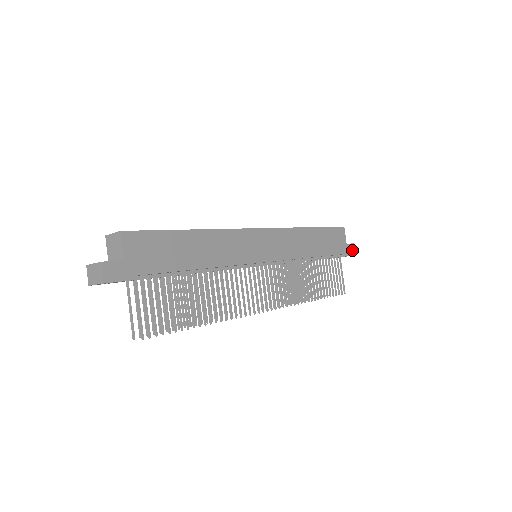
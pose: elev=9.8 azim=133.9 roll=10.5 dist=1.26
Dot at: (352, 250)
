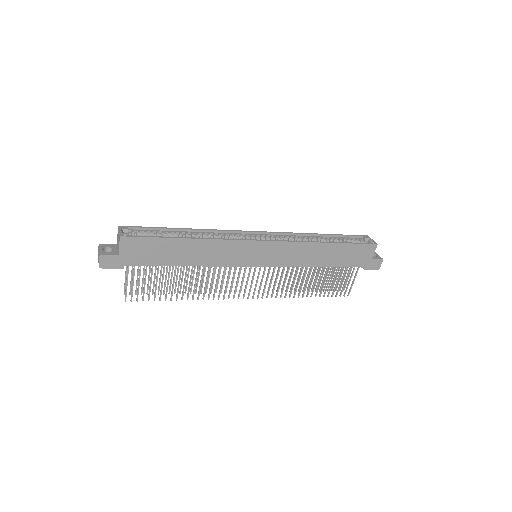
Dot at: (377, 265)
